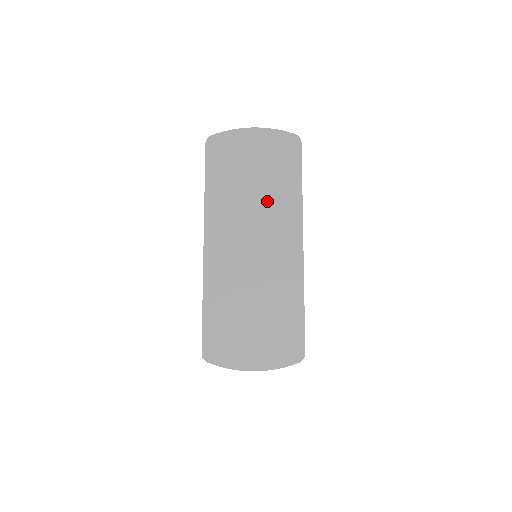
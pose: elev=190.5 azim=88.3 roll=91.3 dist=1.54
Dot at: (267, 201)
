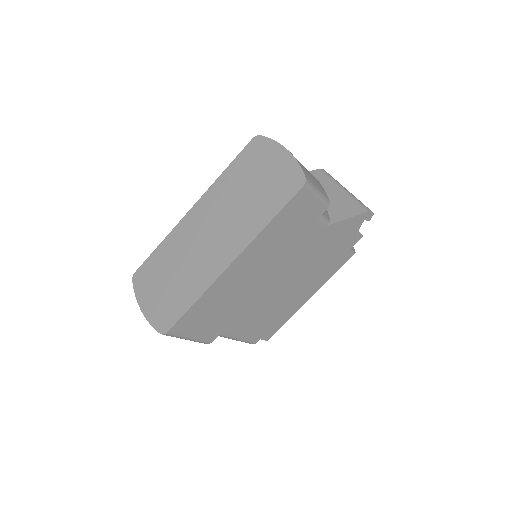
Dot at: (243, 212)
